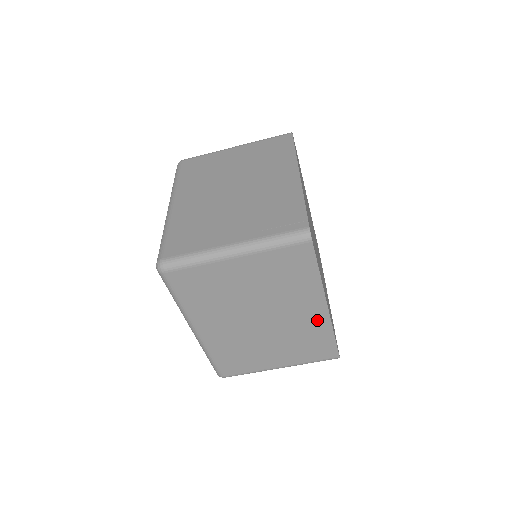
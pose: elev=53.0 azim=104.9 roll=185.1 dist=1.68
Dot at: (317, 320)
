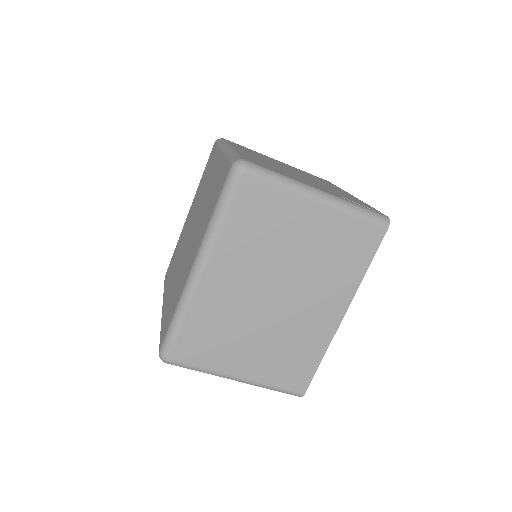
Dot at: (323, 328)
